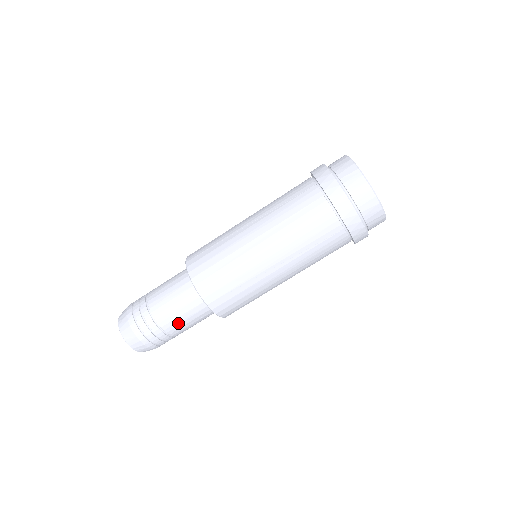
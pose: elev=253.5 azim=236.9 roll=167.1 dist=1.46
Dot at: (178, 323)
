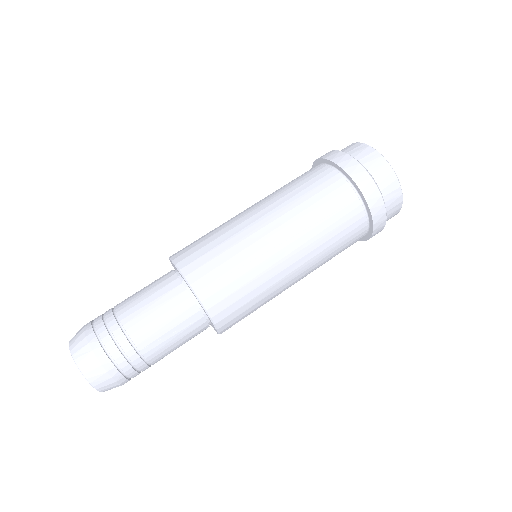
Dot at: (154, 330)
